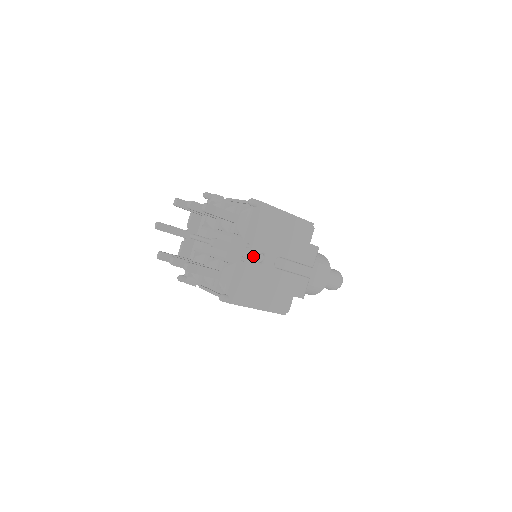
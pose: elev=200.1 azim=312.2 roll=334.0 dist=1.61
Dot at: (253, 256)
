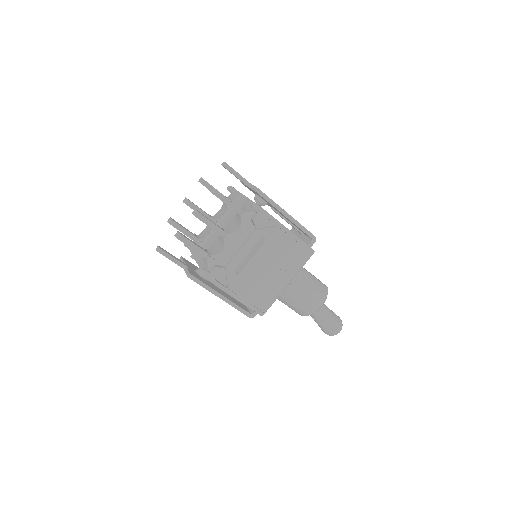
Dot at: occluded
